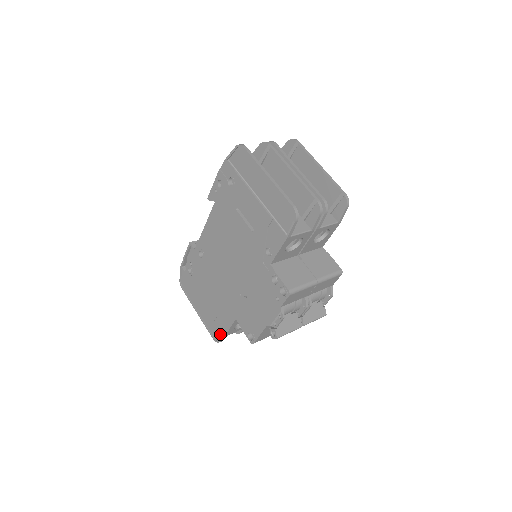
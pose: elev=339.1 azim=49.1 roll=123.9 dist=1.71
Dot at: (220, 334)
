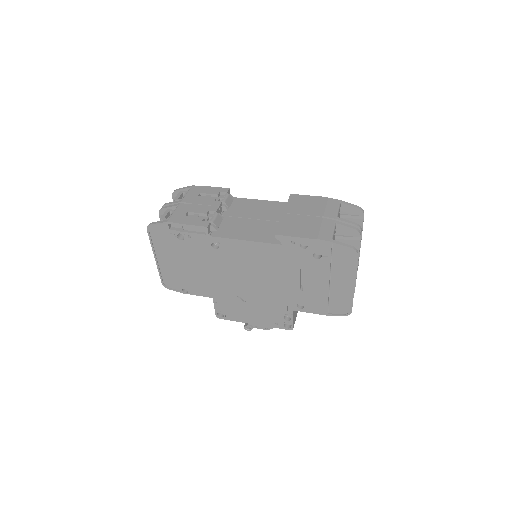
Dot at: (176, 287)
